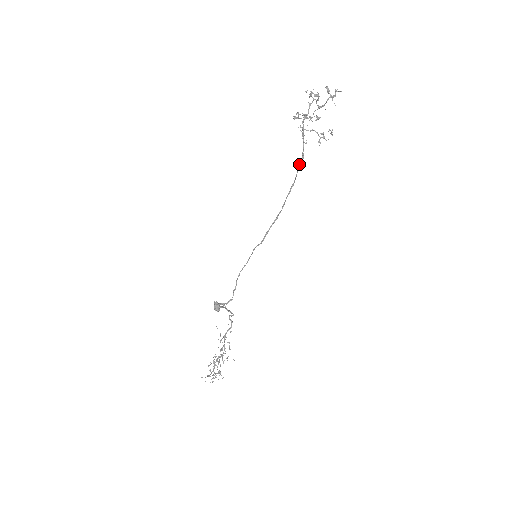
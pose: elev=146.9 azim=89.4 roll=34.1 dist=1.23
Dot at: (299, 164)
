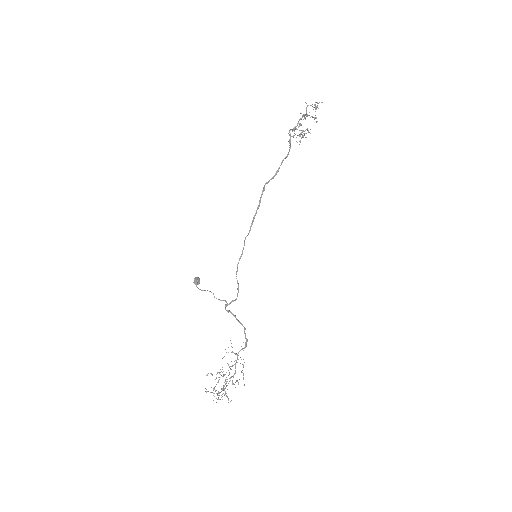
Dot at: (282, 161)
